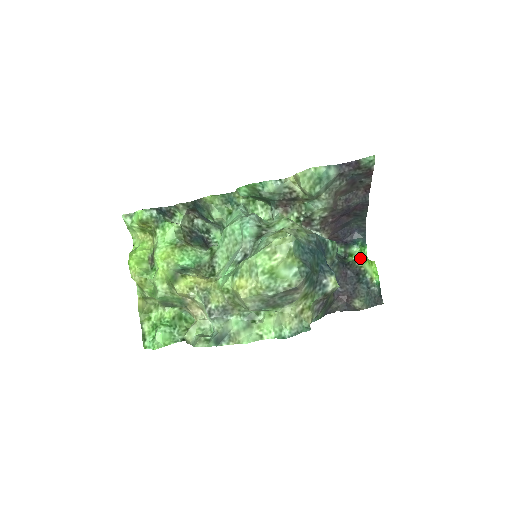
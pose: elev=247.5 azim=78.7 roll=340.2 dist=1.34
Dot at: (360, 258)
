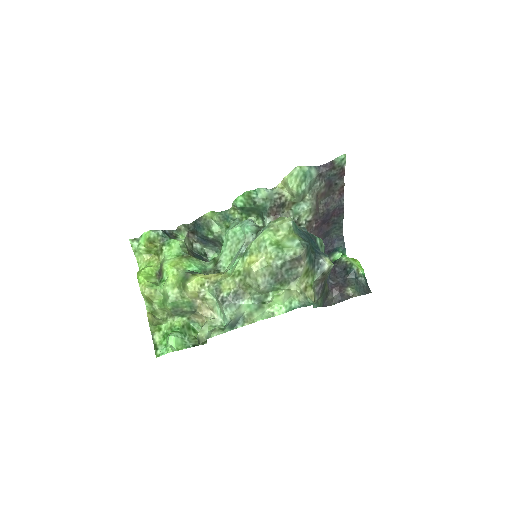
Dot at: occluded
